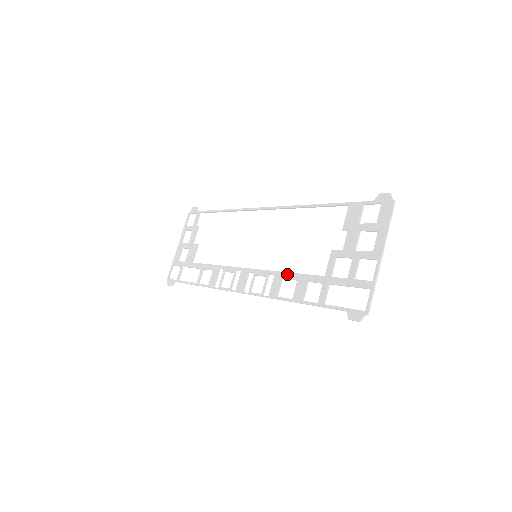
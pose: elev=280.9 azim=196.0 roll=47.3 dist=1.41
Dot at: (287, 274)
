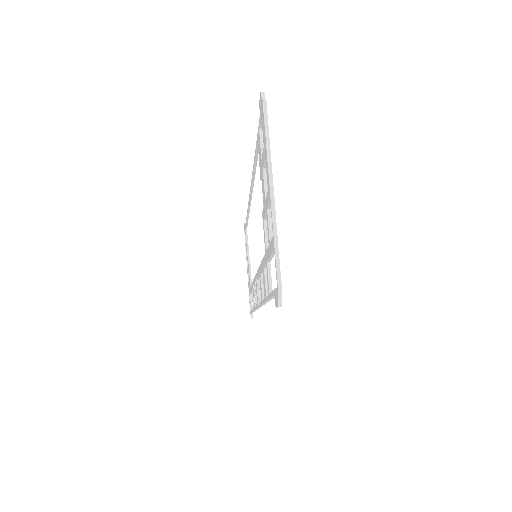
Dot at: (260, 267)
